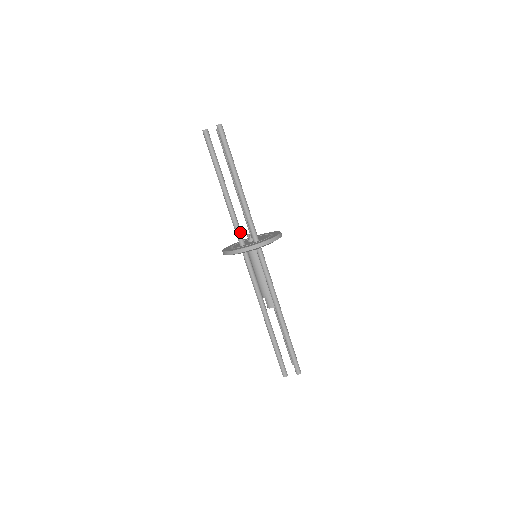
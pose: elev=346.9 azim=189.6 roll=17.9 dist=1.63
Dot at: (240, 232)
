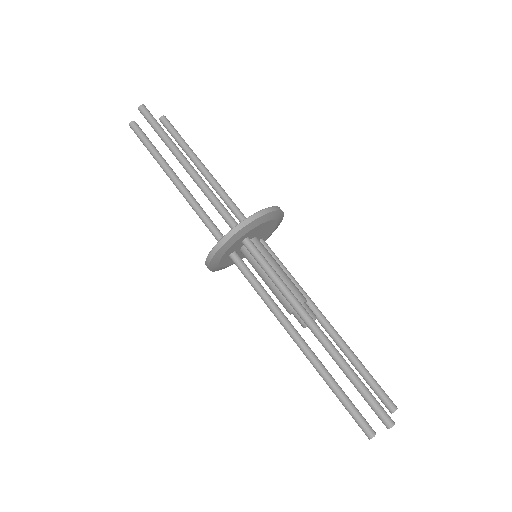
Dot at: (216, 230)
